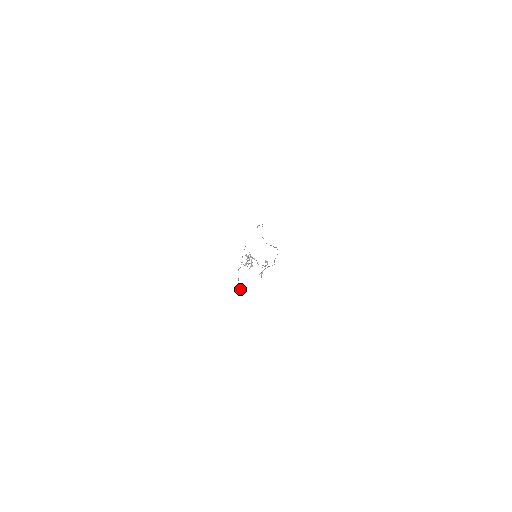
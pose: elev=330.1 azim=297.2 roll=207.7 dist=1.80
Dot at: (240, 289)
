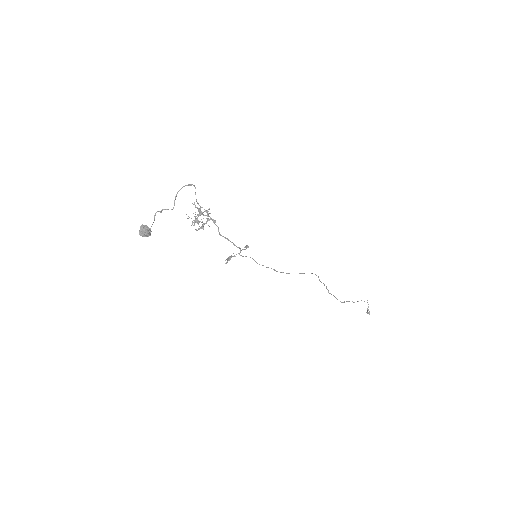
Dot at: (141, 227)
